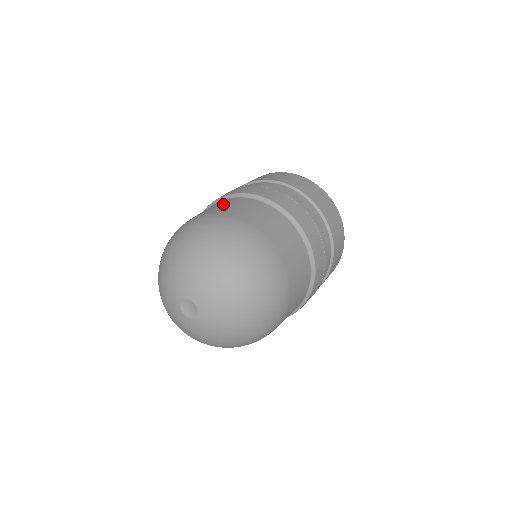
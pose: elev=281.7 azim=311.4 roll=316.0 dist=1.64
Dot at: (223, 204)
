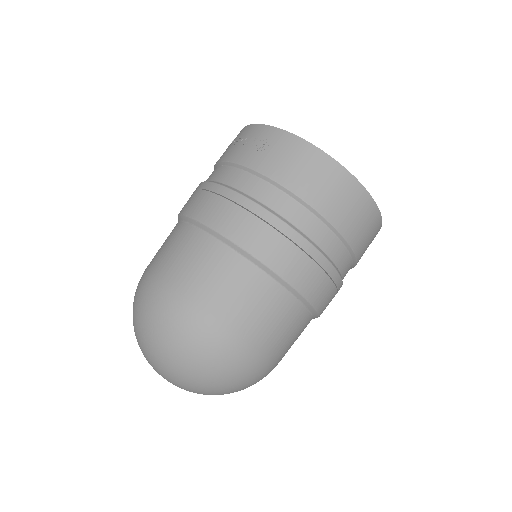
Dot at: (203, 266)
